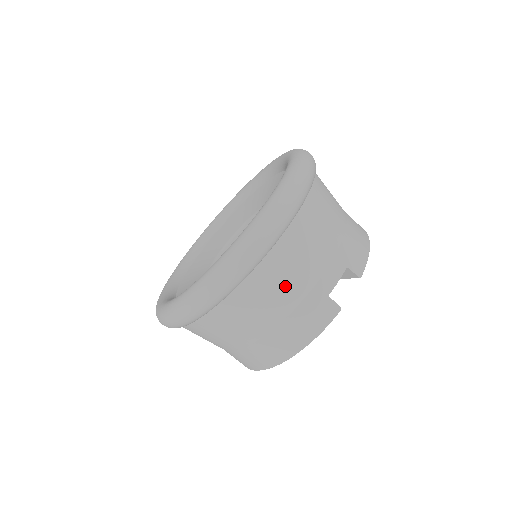
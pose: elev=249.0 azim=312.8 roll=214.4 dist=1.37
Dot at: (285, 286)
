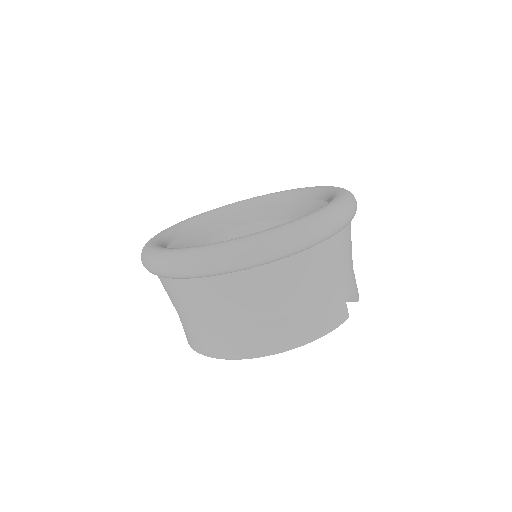
Dot at: (329, 273)
